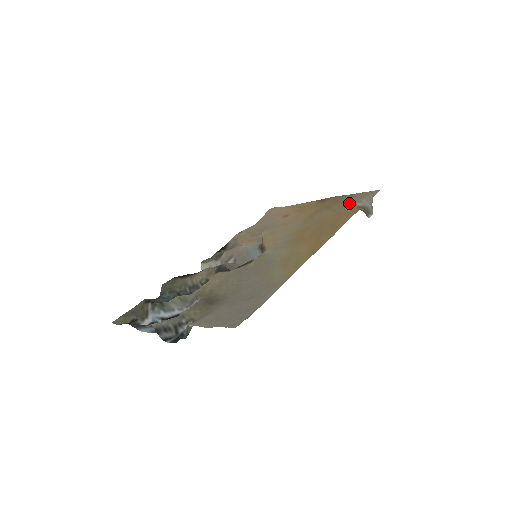
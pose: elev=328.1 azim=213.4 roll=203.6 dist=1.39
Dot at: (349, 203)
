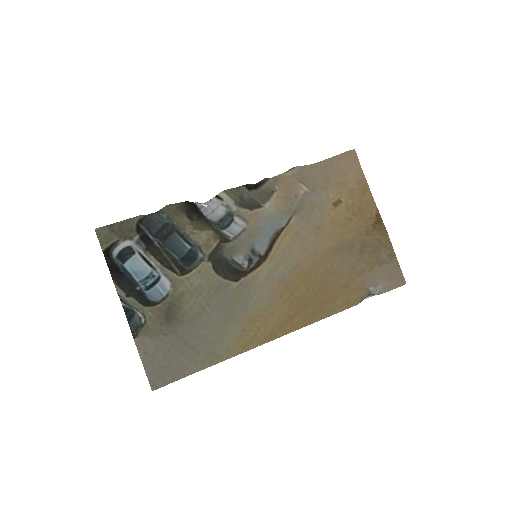
Dot at: (372, 274)
